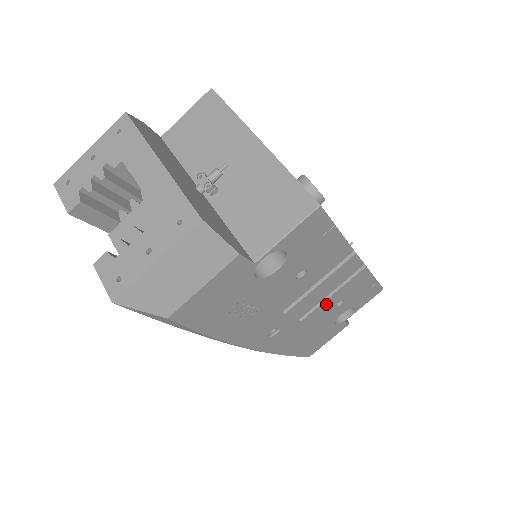
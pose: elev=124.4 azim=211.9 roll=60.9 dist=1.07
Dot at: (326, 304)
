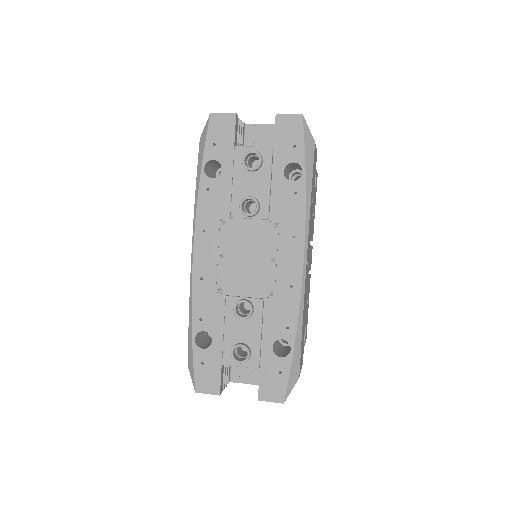
Dot at: (308, 284)
